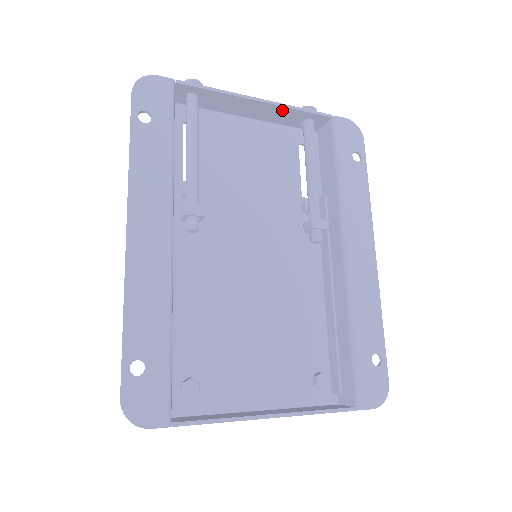
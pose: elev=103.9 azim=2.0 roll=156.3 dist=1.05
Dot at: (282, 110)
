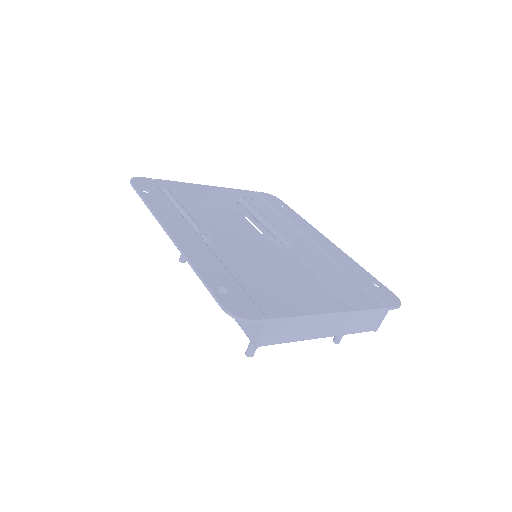
Dot at: (223, 192)
